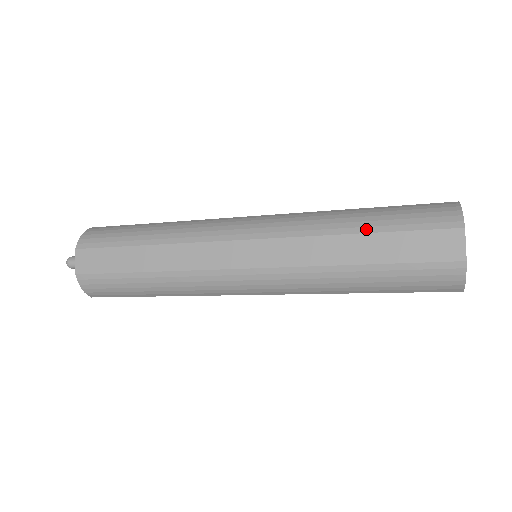
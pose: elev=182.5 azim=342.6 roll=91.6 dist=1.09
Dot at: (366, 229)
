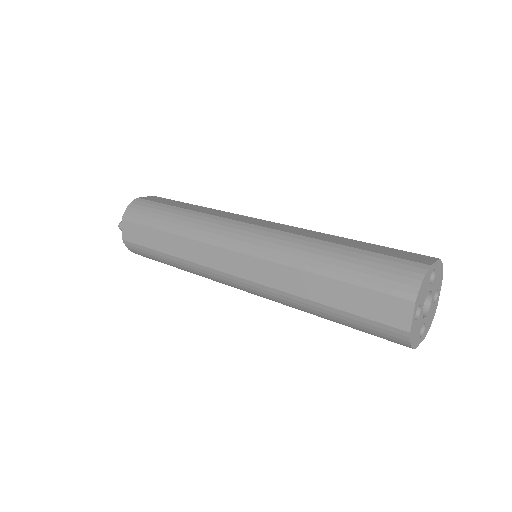
Dot at: (330, 274)
